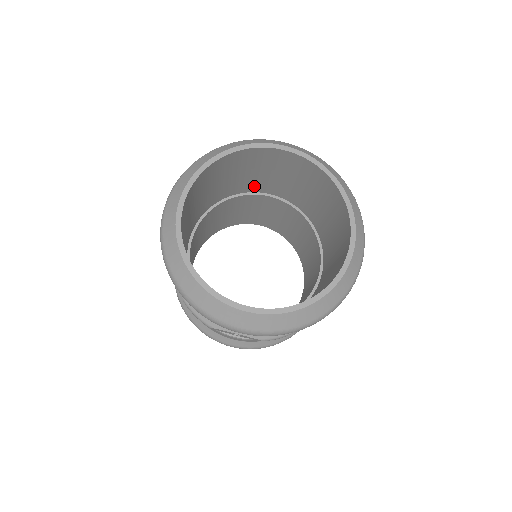
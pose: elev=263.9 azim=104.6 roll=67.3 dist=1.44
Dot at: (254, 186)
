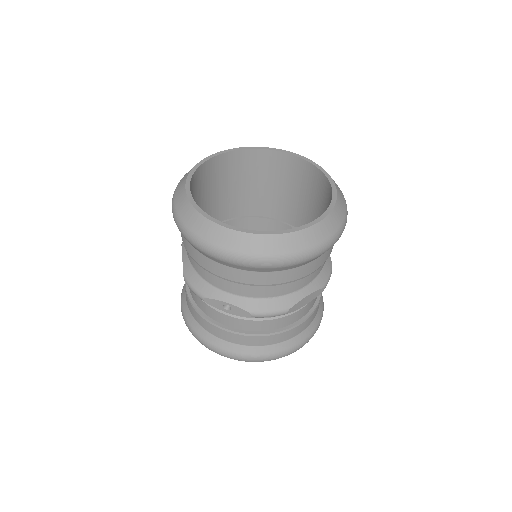
Dot at: (261, 207)
